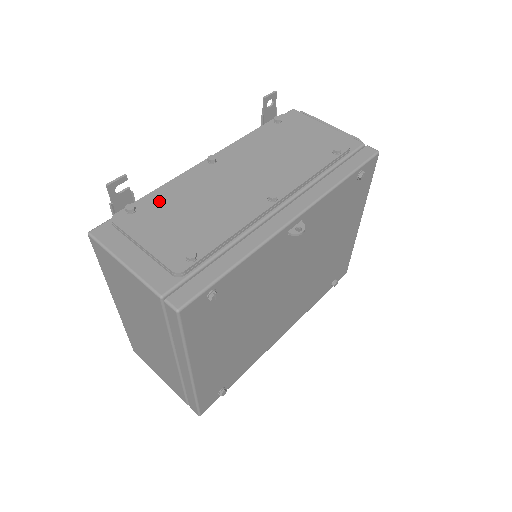
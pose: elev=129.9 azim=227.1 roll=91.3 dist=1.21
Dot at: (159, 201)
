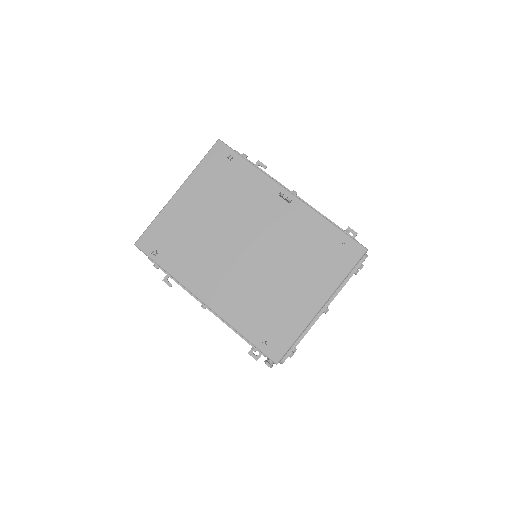
Dot at: occluded
